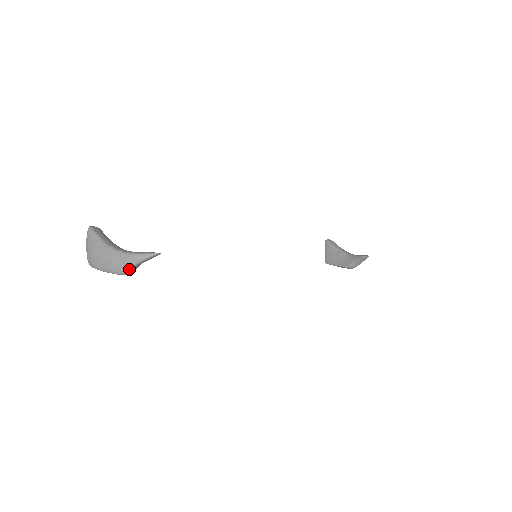
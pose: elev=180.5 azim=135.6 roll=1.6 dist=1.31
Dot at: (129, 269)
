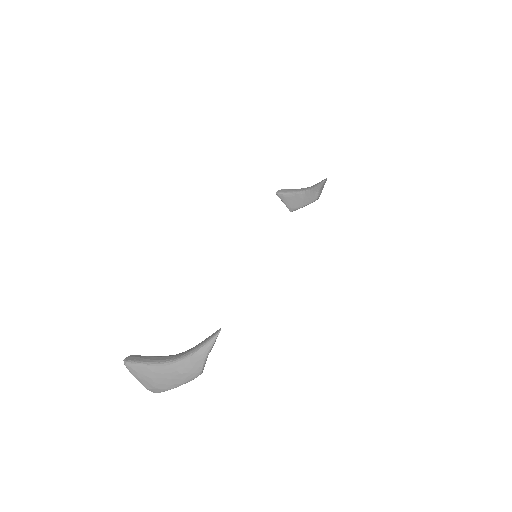
Dot at: (203, 367)
